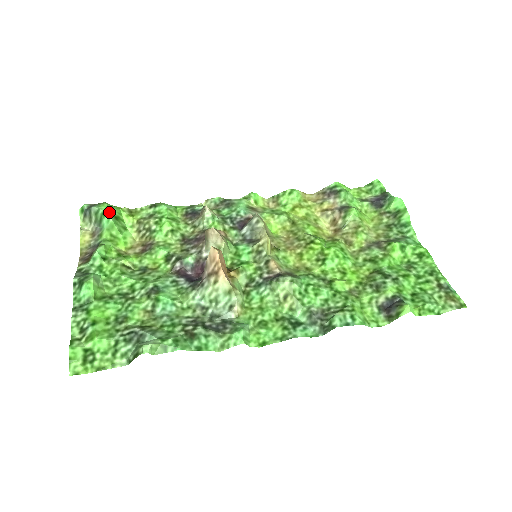
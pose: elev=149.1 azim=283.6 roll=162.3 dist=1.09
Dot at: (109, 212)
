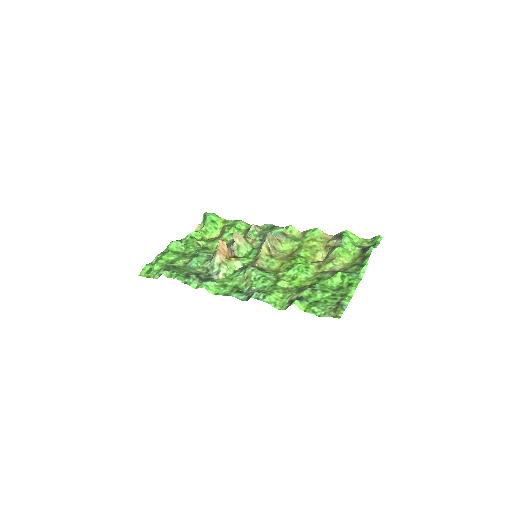
Dot at: (209, 217)
